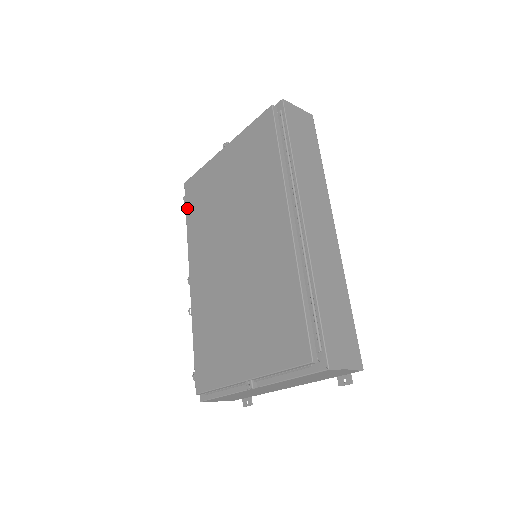
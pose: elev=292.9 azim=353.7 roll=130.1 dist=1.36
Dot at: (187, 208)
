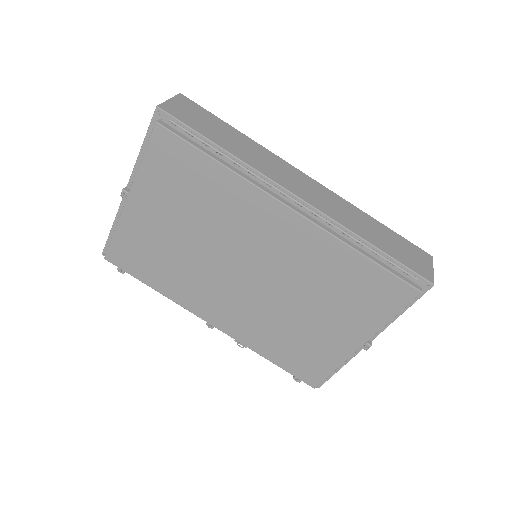
Dot at: (137, 276)
